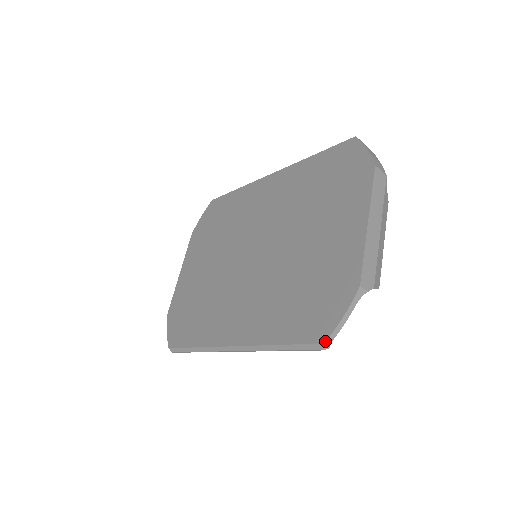
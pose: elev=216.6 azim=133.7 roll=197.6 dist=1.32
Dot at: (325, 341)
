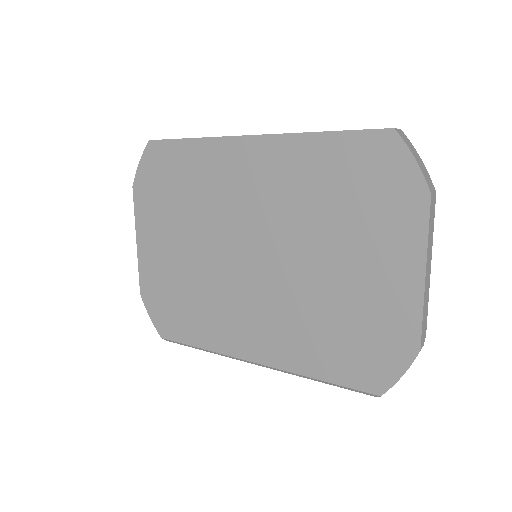
Dot at: occluded
